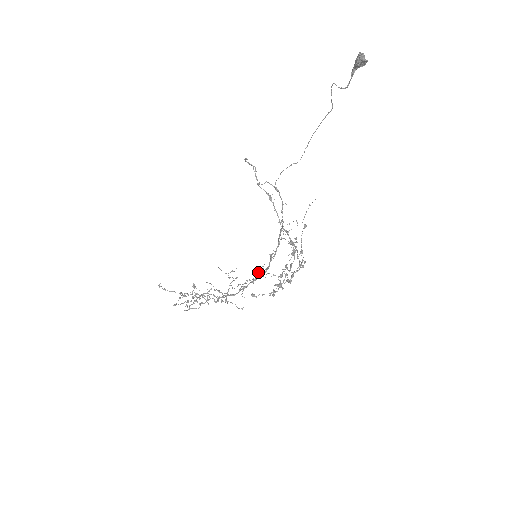
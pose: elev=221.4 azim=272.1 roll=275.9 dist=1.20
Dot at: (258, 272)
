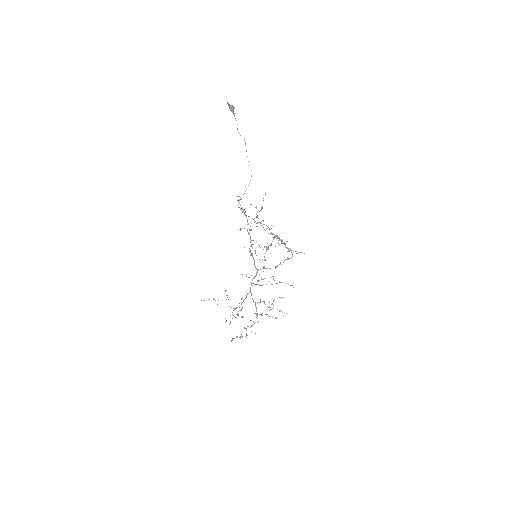
Dot at: (253, 259)
